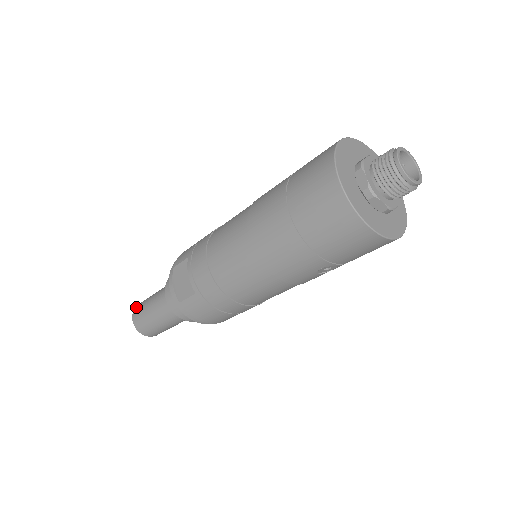
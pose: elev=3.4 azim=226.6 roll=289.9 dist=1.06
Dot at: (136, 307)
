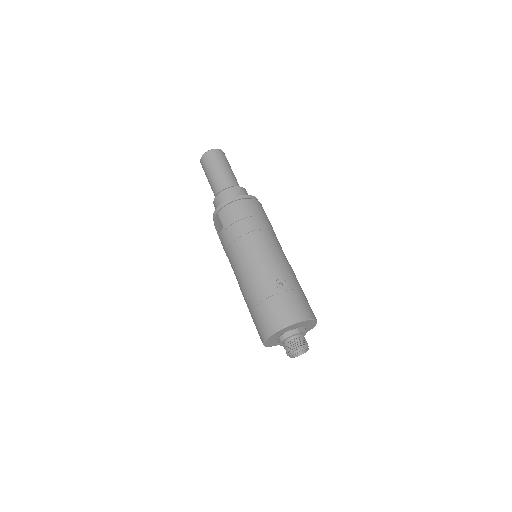
Dot at: (204, 156)
